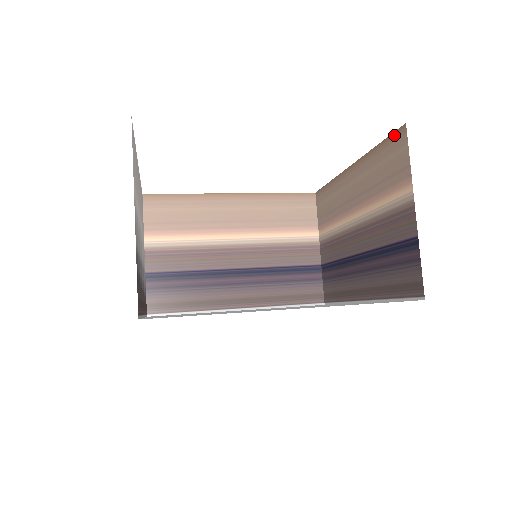
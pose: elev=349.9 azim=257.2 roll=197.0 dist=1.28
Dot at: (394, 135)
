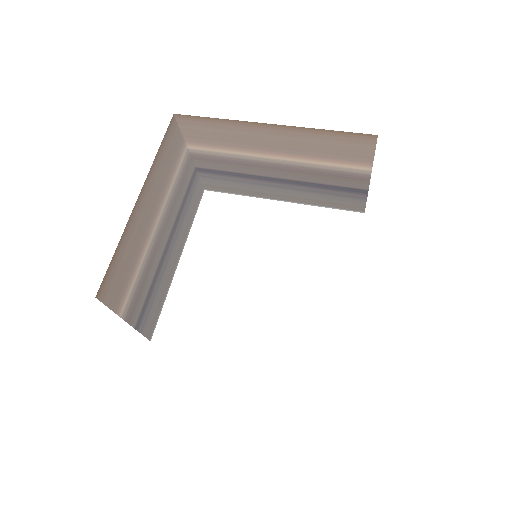
Dot at: occluded
